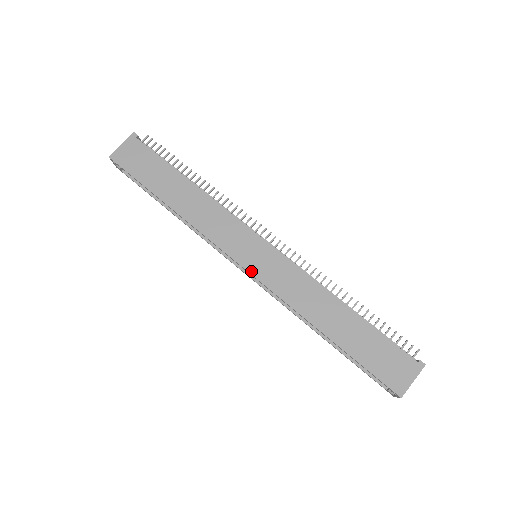
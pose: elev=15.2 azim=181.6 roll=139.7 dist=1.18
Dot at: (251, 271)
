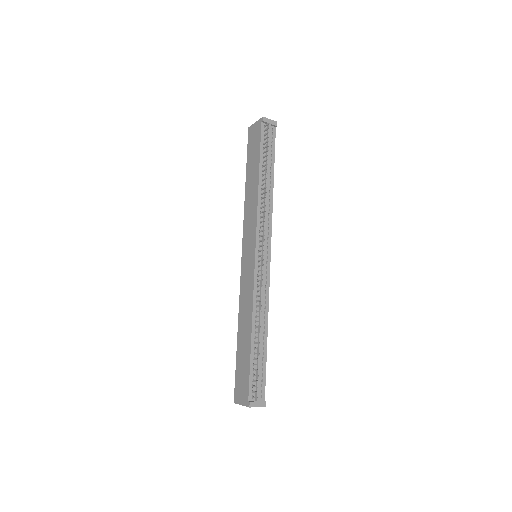
Dot at: (242, 263)
